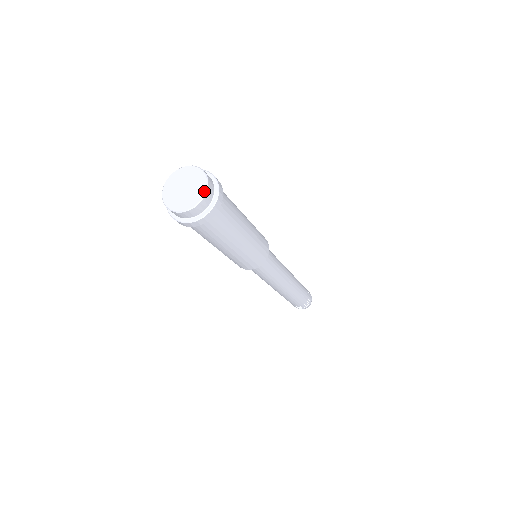
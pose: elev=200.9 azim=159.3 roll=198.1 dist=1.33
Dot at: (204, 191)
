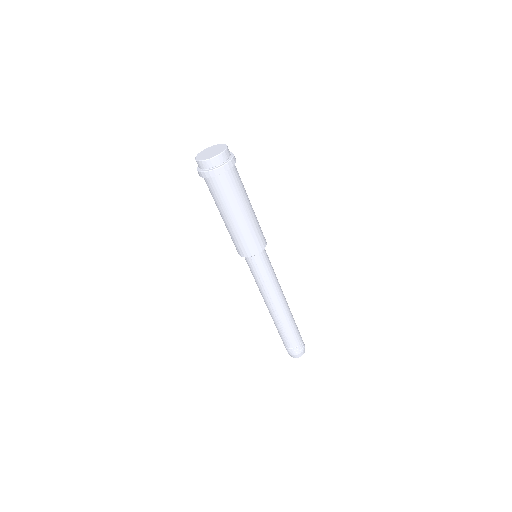
Dot at: (213, 156)
